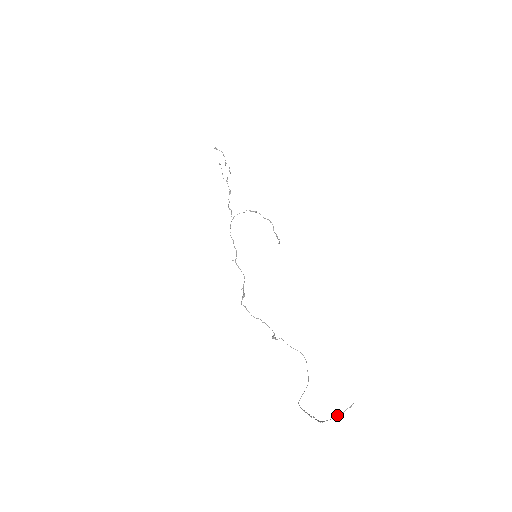
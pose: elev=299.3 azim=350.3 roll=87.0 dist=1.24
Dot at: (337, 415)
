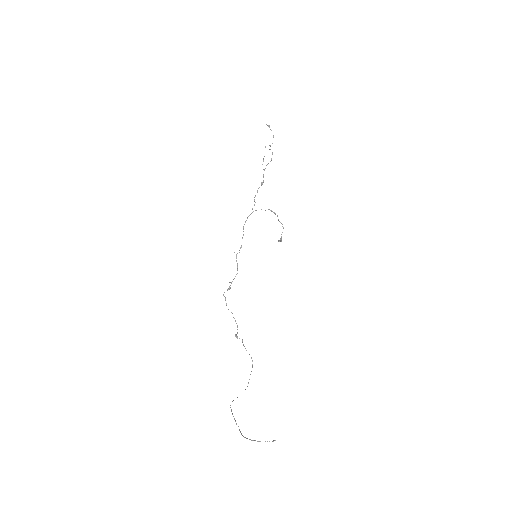
Dot at: (259, 441)
